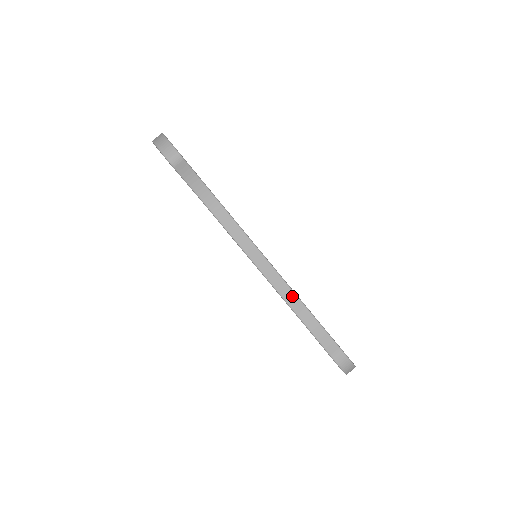
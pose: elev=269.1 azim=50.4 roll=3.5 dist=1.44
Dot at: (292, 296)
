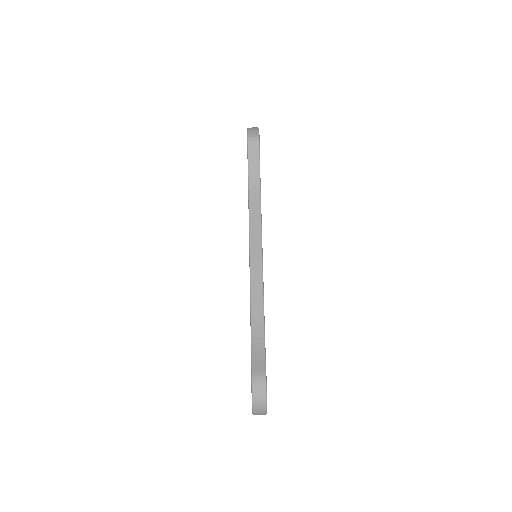
Dot at: (260, 302)
